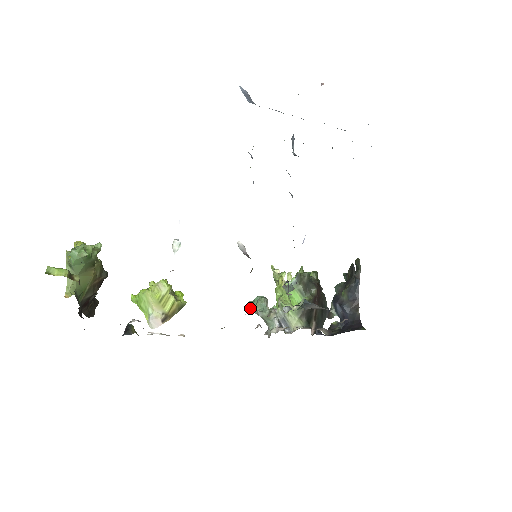
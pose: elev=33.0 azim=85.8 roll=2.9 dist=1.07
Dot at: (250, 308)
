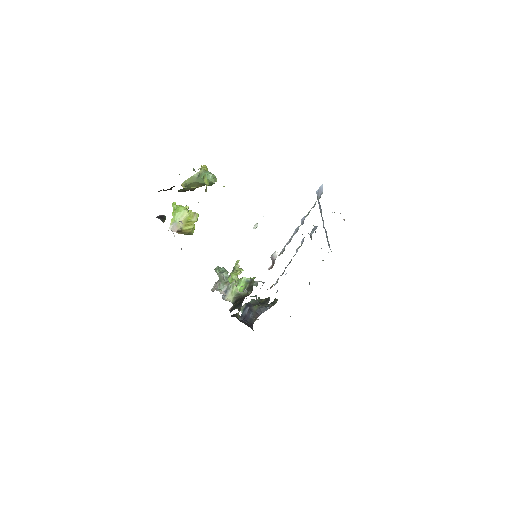
Dot at: (218, 270)
